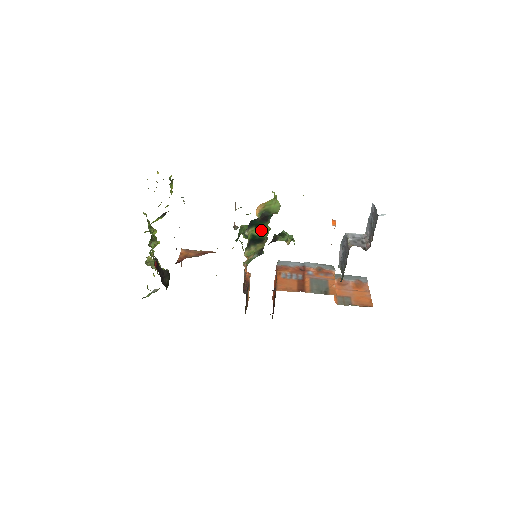
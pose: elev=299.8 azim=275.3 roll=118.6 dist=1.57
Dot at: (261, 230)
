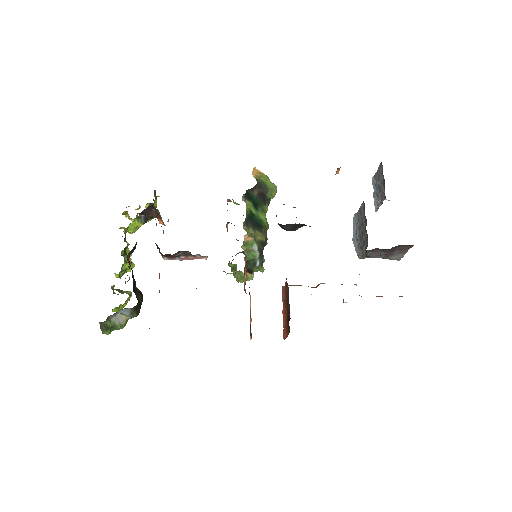
Dot at: (259, 212)
